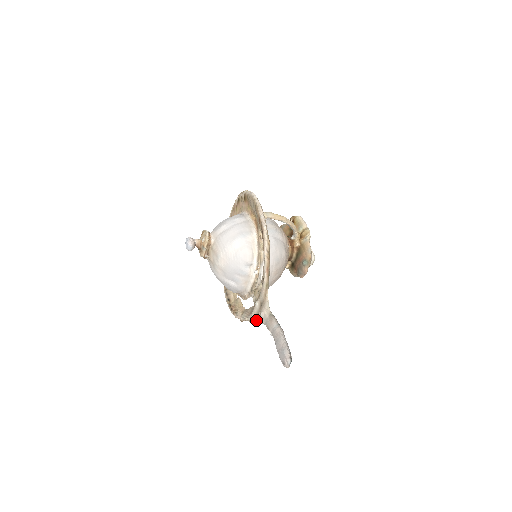
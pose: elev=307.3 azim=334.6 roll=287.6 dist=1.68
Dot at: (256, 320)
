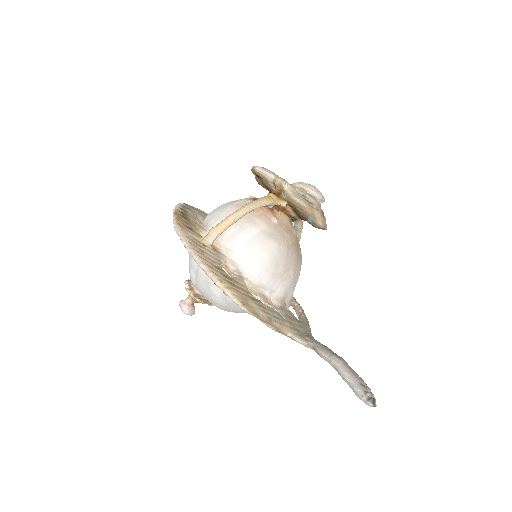
Dot at: occluded
